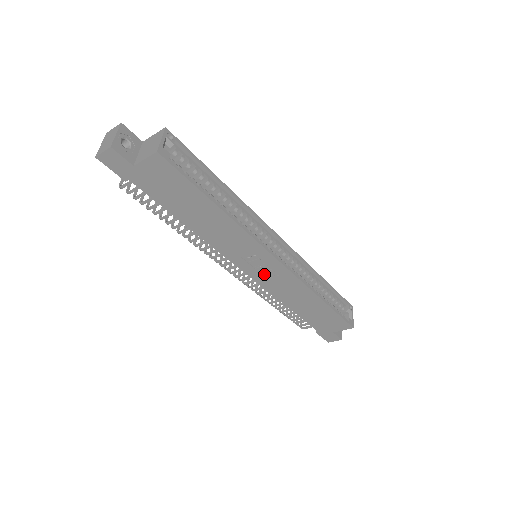
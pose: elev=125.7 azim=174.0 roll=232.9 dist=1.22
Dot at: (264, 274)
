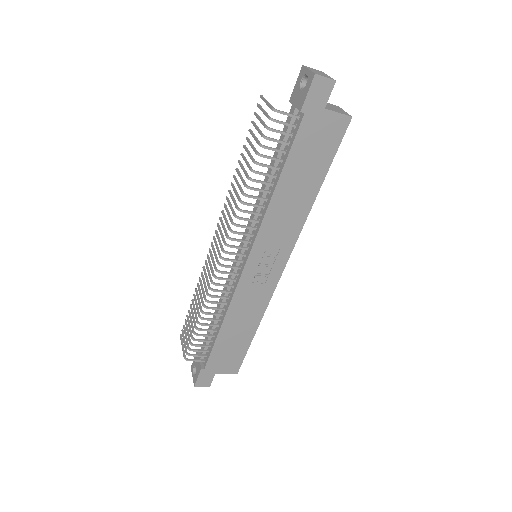
Dot at: (256, 276)
